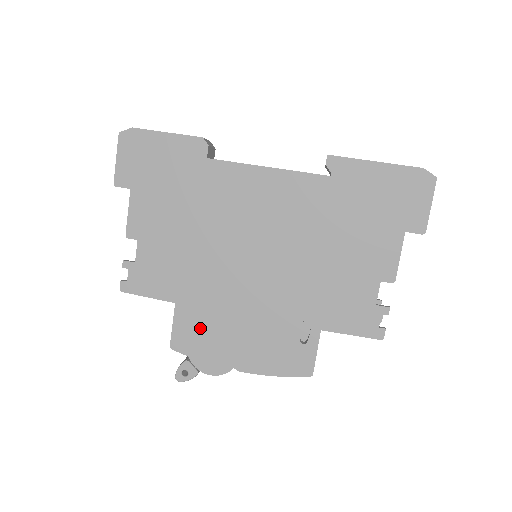
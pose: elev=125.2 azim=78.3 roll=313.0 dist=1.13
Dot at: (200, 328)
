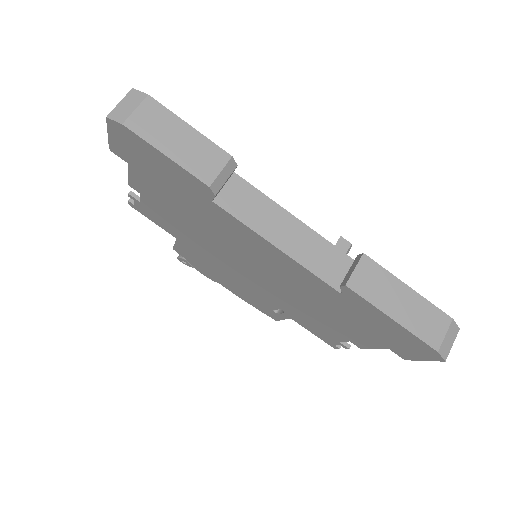
Dot at: (197, 259)
